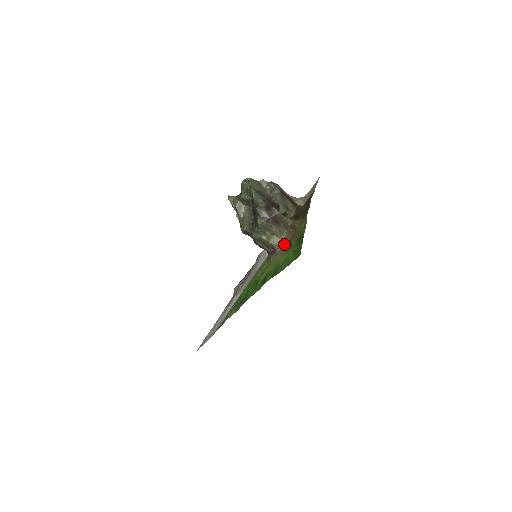
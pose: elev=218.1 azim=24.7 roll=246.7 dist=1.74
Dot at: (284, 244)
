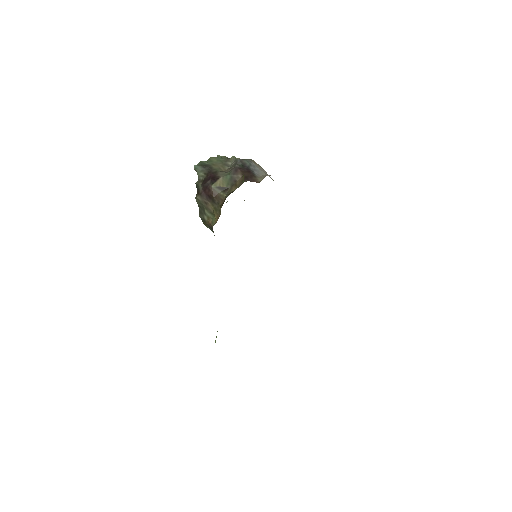
Dot at: (214, 224)
